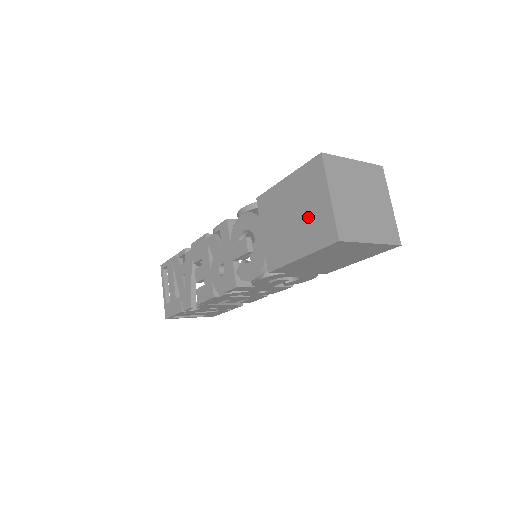
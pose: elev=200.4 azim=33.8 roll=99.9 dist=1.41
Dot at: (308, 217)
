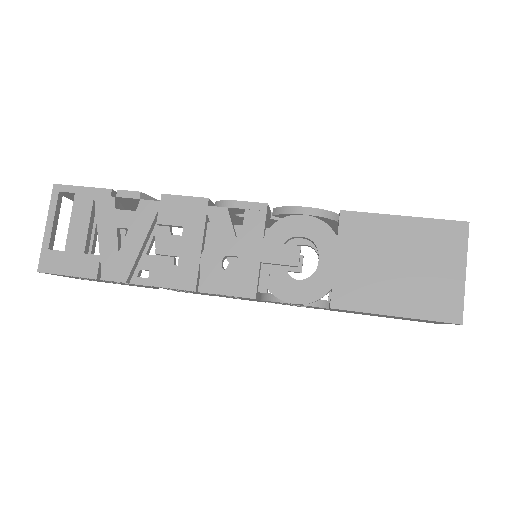
Dot at: (425, 278)
